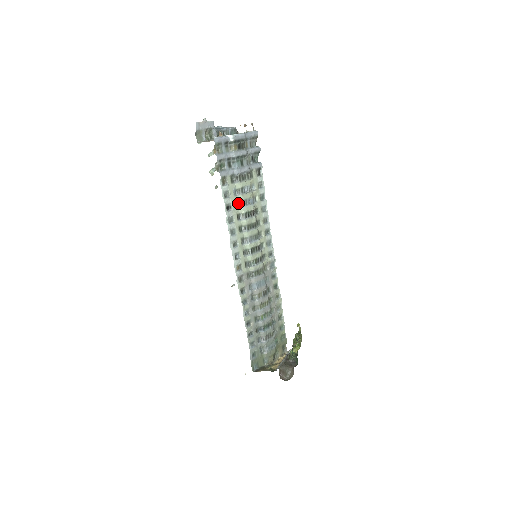
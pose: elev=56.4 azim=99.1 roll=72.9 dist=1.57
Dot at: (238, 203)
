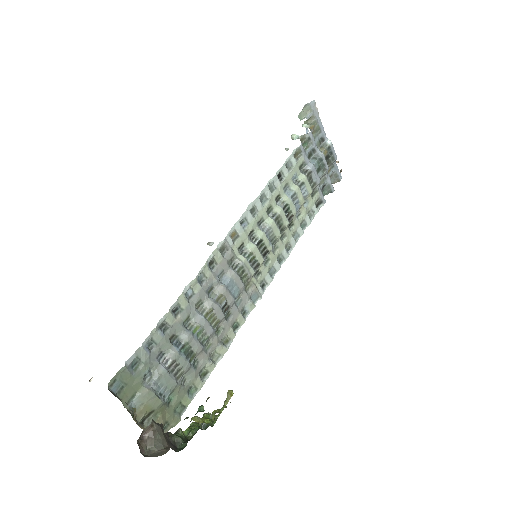
Dot at: (288, 189)
